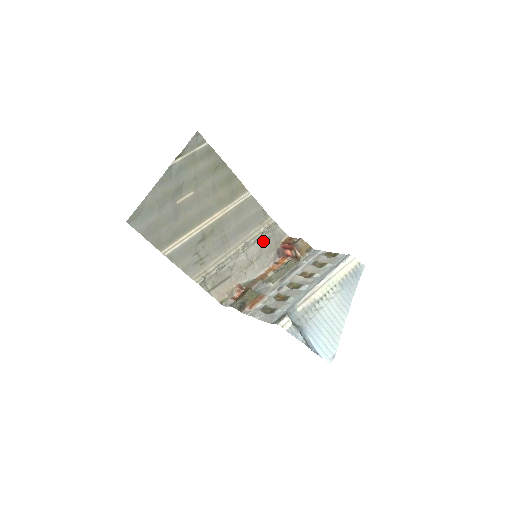
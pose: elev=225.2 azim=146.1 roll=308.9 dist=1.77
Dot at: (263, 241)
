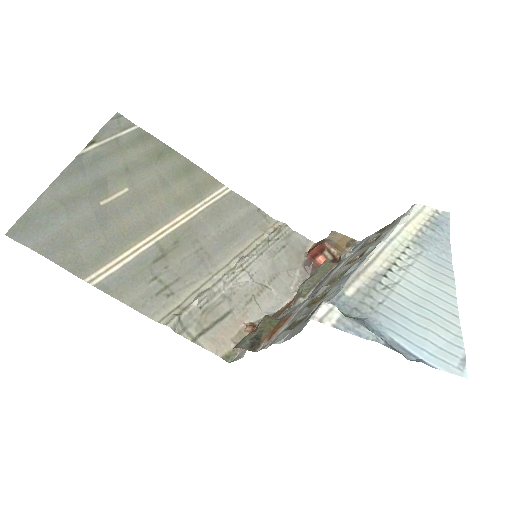
Dot at: (274, 253)
